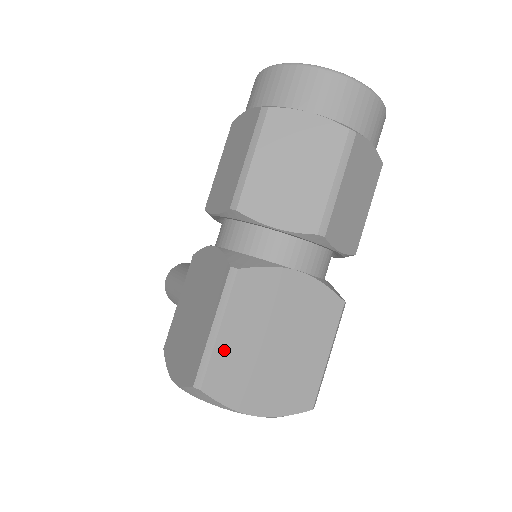
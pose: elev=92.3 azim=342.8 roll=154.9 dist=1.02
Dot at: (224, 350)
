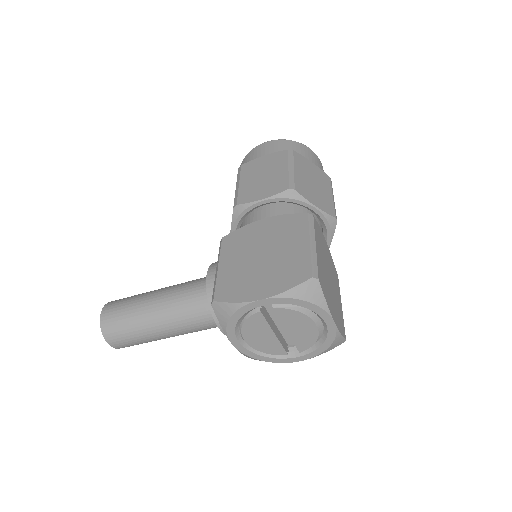
Dot at: (319, 261)
